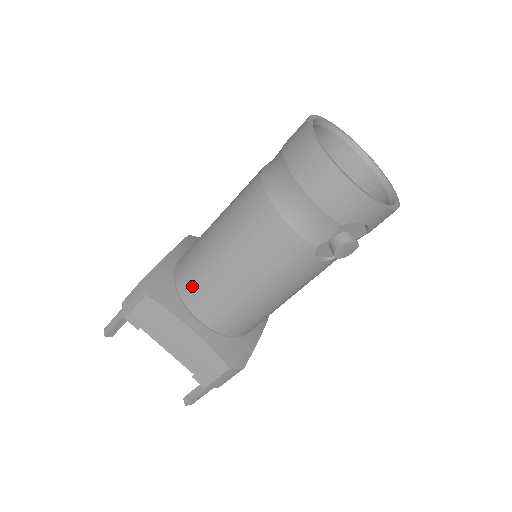
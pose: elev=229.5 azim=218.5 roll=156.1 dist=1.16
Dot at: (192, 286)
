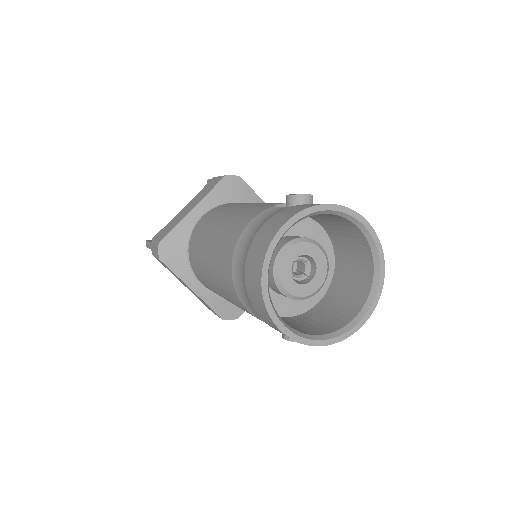
Dot at: (195, 265)
